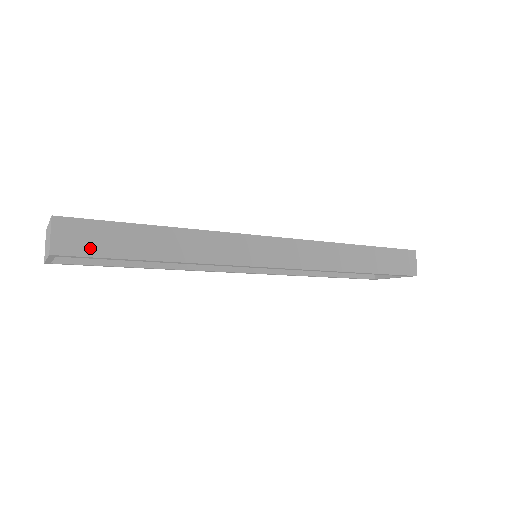
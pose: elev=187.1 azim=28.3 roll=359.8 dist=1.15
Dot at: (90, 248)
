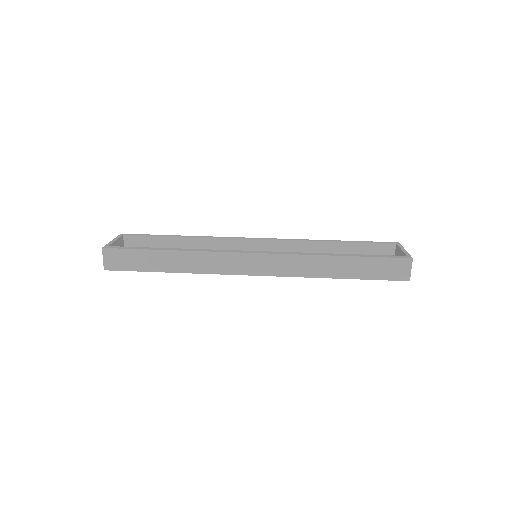
Dot at: (125, 266)
